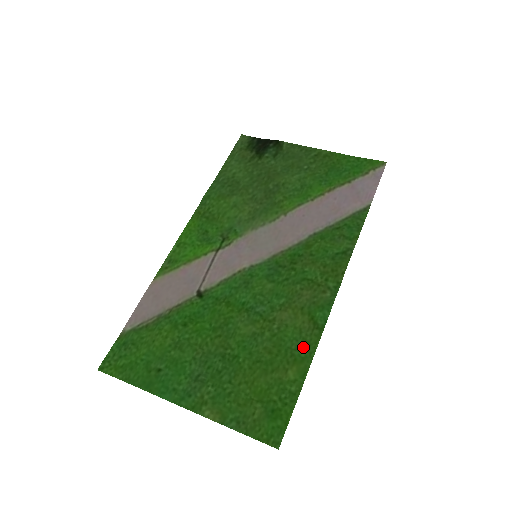
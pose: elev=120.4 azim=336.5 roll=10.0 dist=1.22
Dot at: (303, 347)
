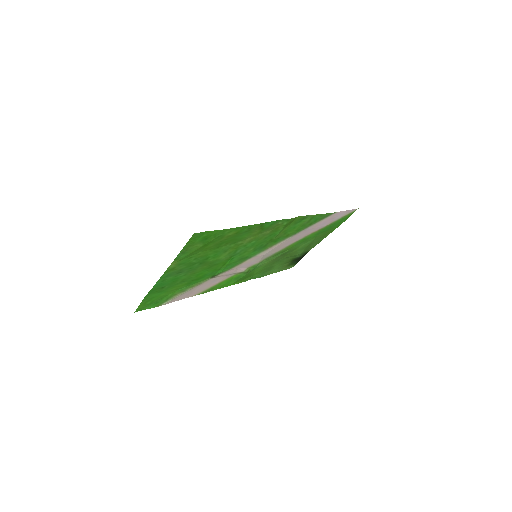
Dot at: (247, 230)
